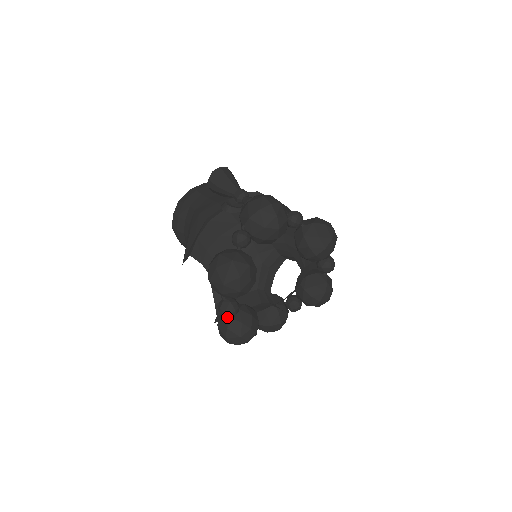
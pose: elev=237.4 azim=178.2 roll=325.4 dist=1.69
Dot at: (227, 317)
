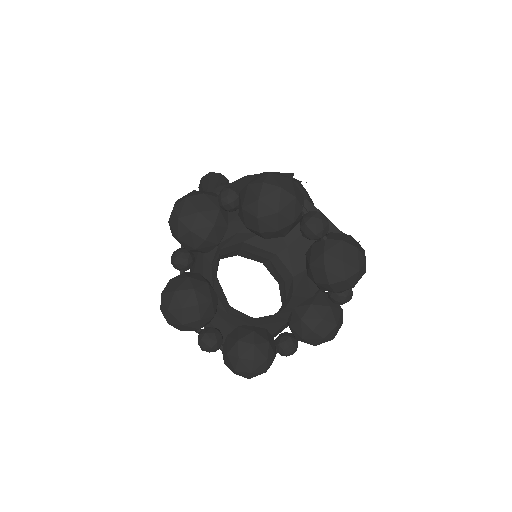
Dot at: (209, 352)
